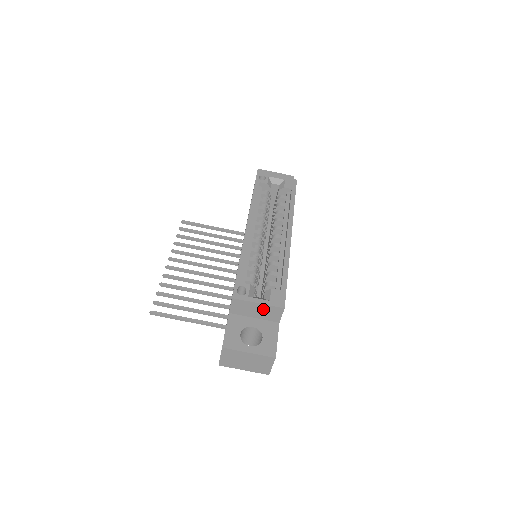
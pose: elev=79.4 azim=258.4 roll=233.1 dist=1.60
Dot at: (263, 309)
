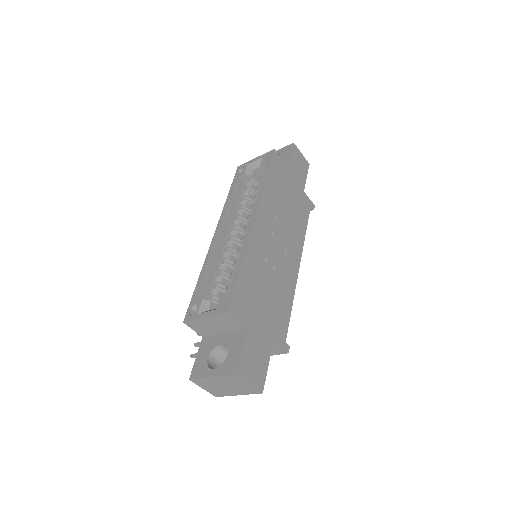
Dot at: (216, 321)
